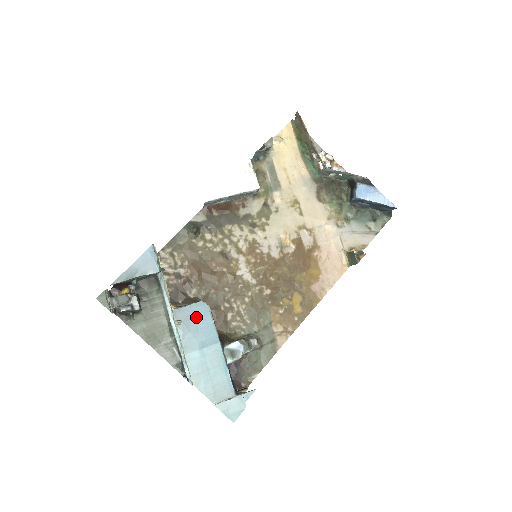
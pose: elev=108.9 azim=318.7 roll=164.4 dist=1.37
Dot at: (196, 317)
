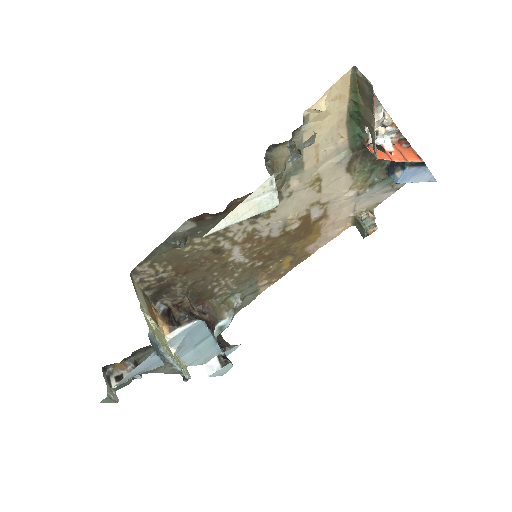
Dot at: (191, 334)
